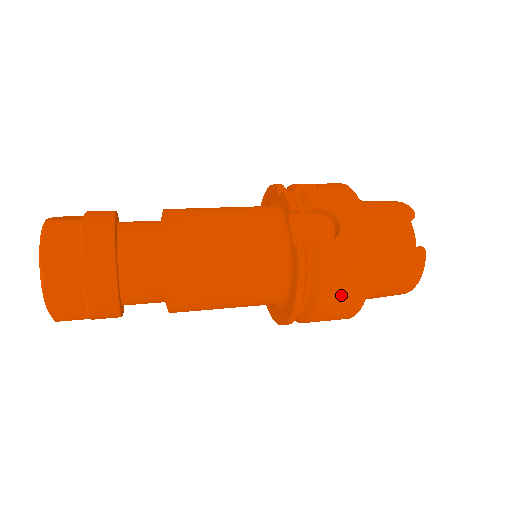
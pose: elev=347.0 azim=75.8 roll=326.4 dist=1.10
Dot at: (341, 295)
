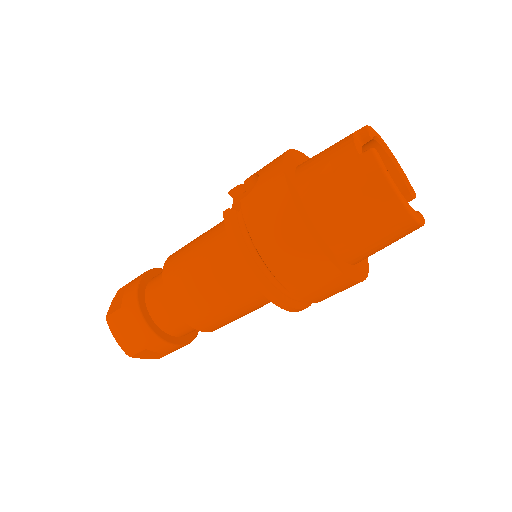
Dot at: (277, 237)
